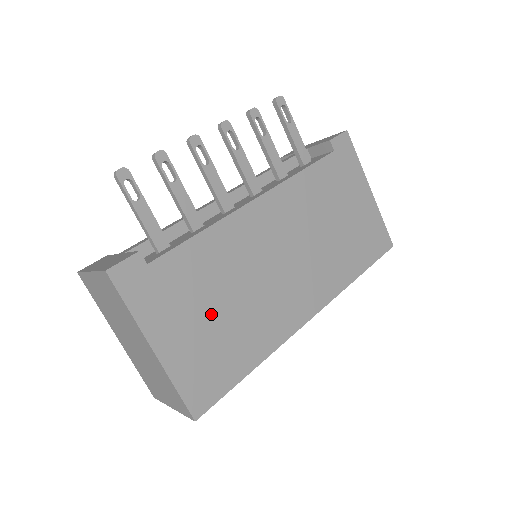
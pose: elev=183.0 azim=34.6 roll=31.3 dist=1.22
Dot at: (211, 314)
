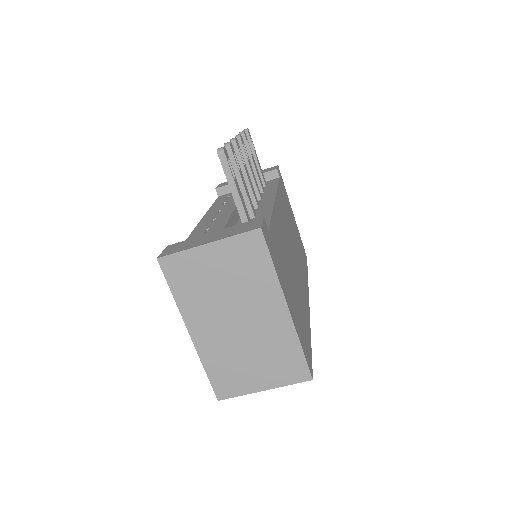
Dot at: (291, 285)
